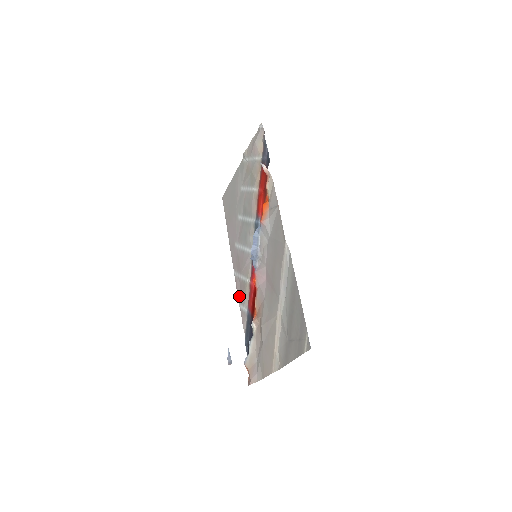
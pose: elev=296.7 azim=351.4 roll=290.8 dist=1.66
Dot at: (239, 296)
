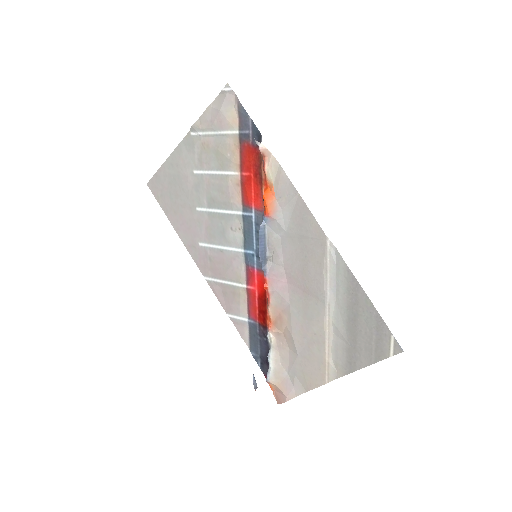
Dot at: (224, 305)
